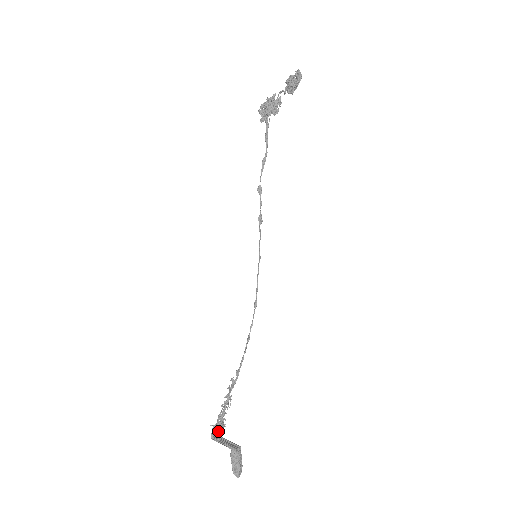
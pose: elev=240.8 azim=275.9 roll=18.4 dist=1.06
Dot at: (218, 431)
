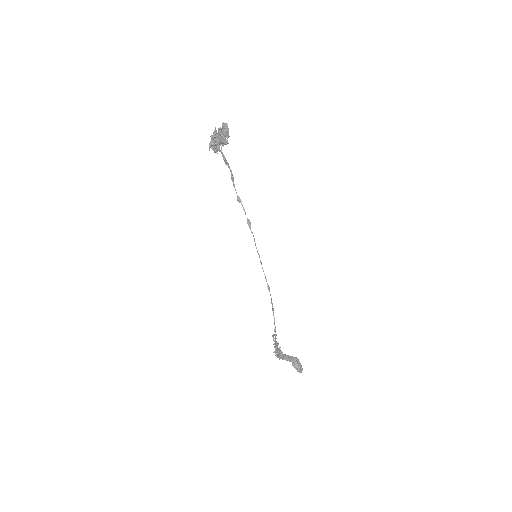
Dot at: occluded
